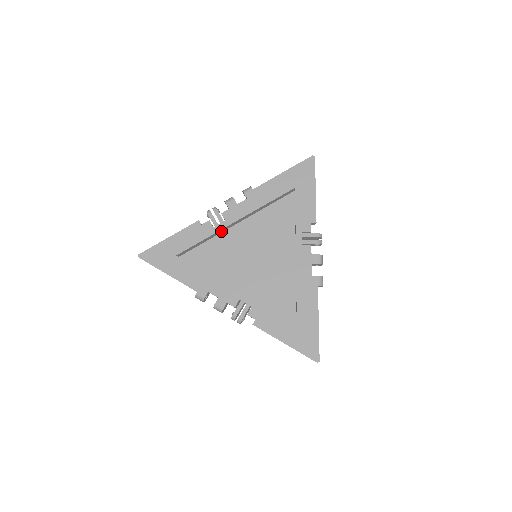
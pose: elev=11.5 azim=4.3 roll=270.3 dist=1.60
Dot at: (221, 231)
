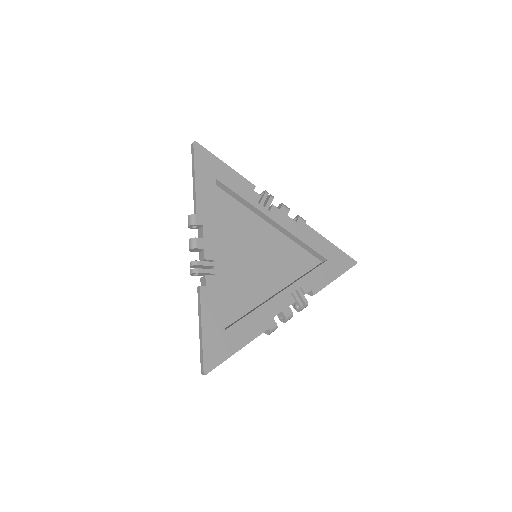
Dot at: (257, 212)
